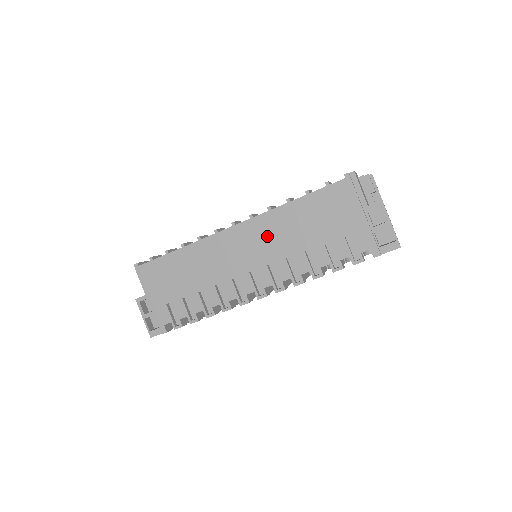
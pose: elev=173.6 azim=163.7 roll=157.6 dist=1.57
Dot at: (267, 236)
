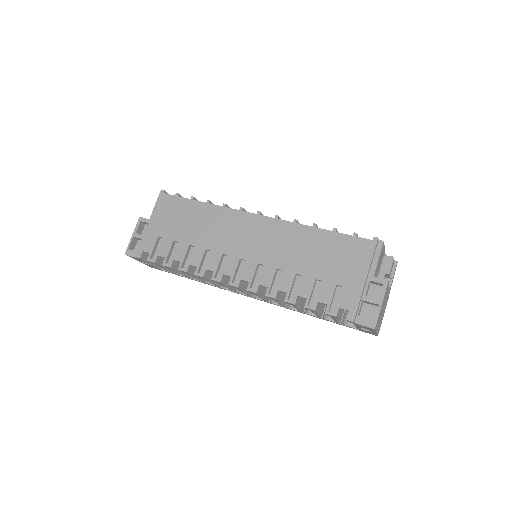
Dot at: (276, 241)
